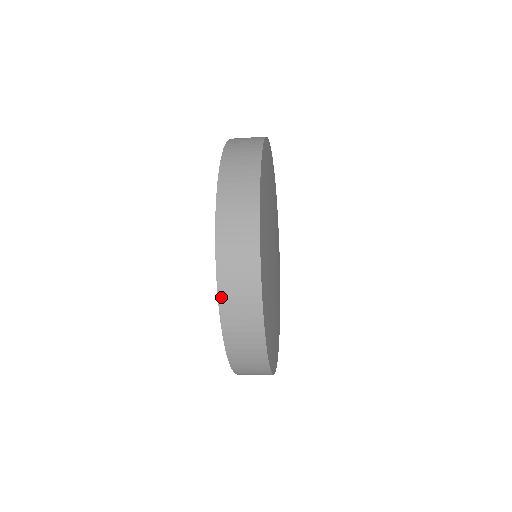
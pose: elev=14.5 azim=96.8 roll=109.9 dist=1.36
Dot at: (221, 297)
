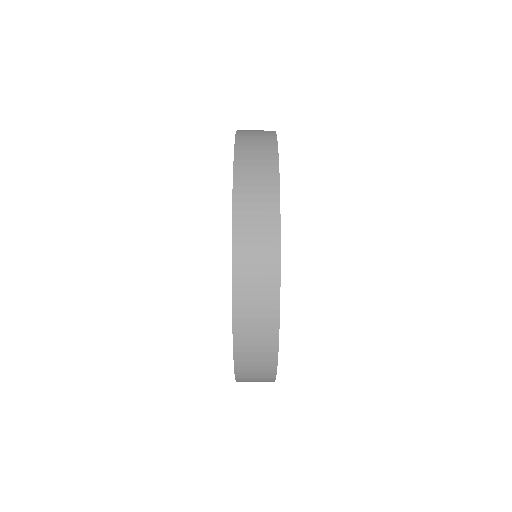
Dot at: (235, 275)
